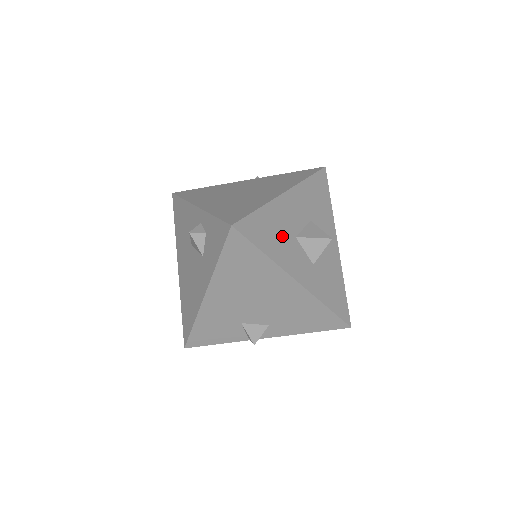
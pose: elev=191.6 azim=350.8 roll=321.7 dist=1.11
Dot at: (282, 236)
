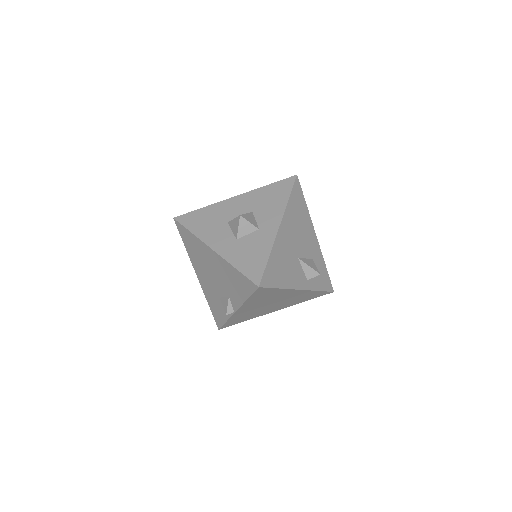
Dot at: (214, 222)
